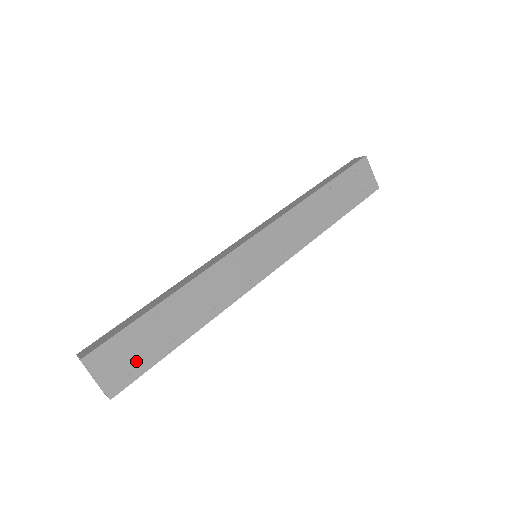
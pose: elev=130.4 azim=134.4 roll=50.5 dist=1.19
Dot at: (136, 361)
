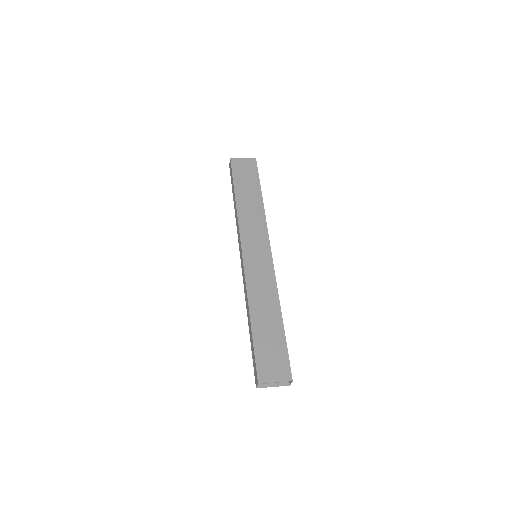
Dot at: (278, 355)
